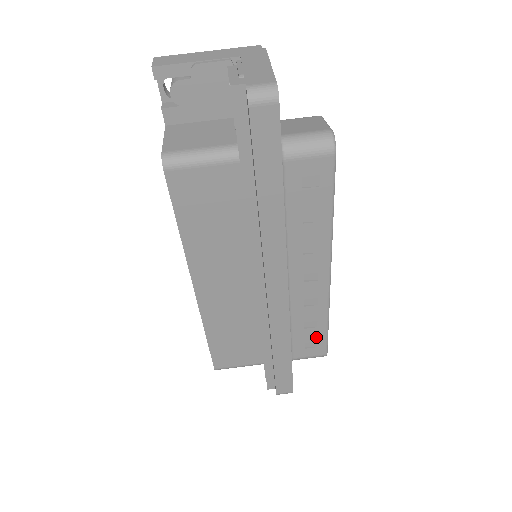
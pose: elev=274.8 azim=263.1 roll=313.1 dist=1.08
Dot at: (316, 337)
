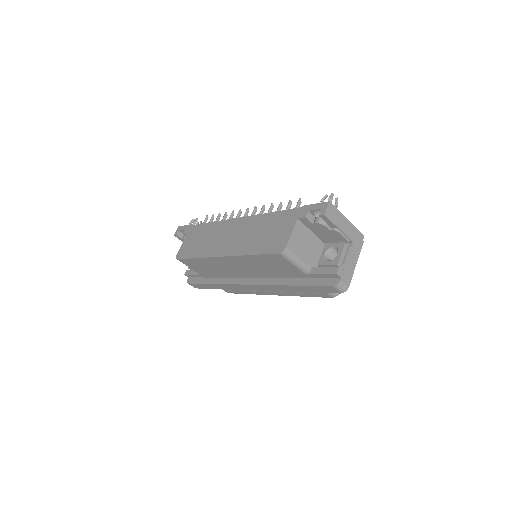
Dot at: (235, 291)
